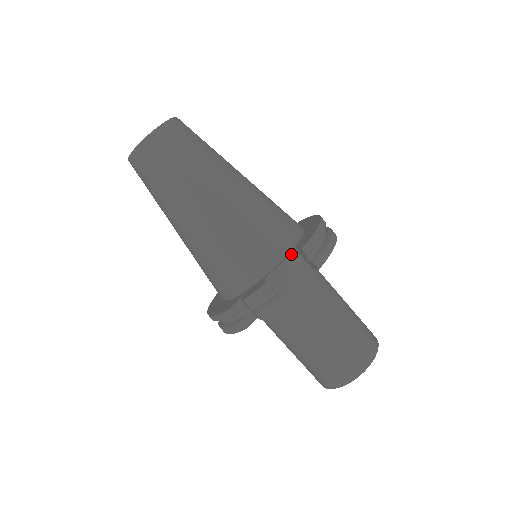
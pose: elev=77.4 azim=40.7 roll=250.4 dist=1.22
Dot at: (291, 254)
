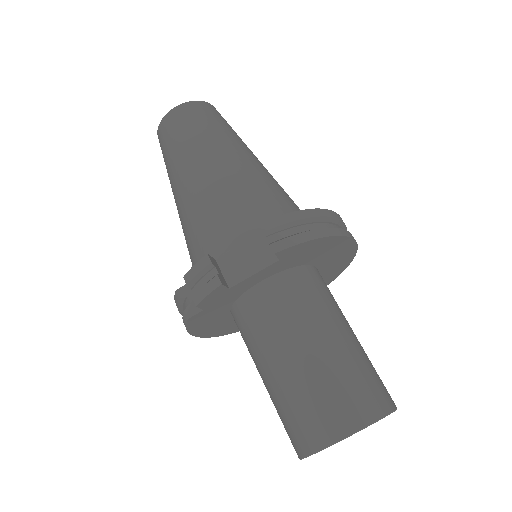
Dot at: (256, 236)
